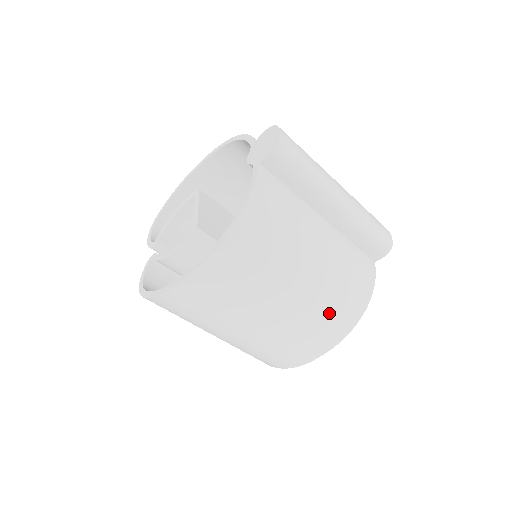
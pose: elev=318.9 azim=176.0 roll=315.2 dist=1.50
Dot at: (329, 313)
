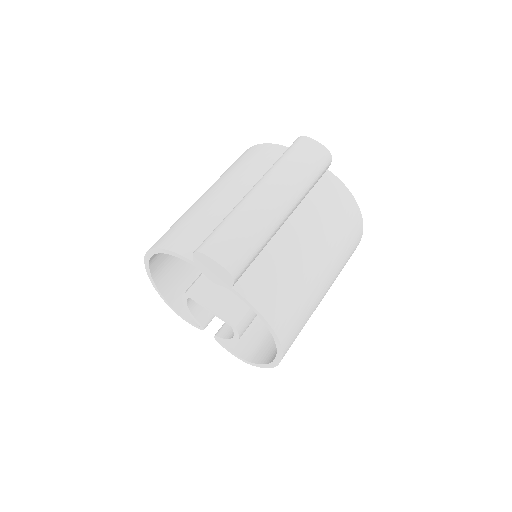
Dot at: (347, 246)
